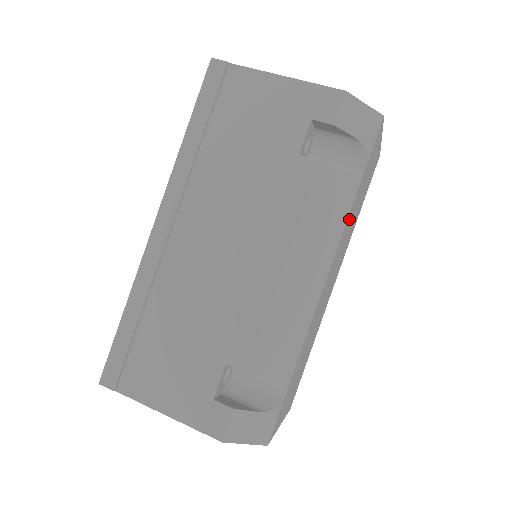
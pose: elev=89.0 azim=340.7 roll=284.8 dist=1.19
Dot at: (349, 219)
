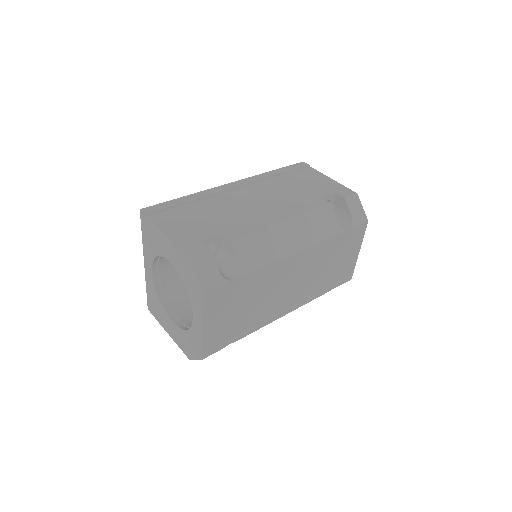
Dot at: (325, 249)
